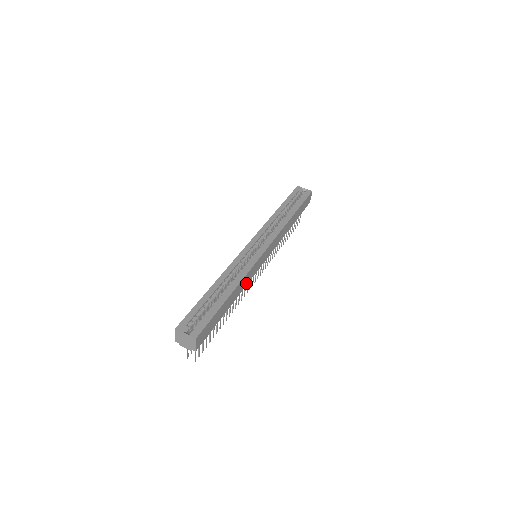
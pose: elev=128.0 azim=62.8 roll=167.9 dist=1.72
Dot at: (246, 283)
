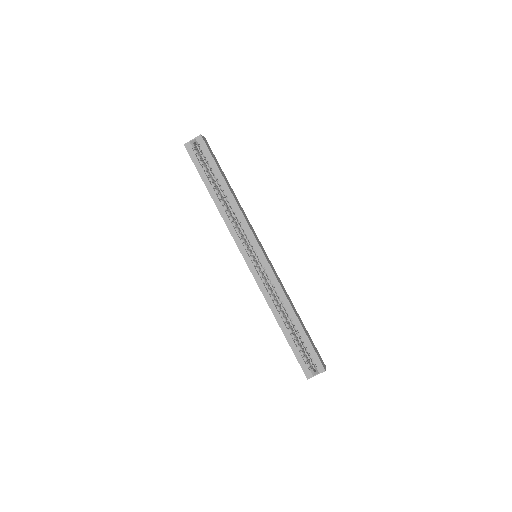
Dot at: (283, 287)
